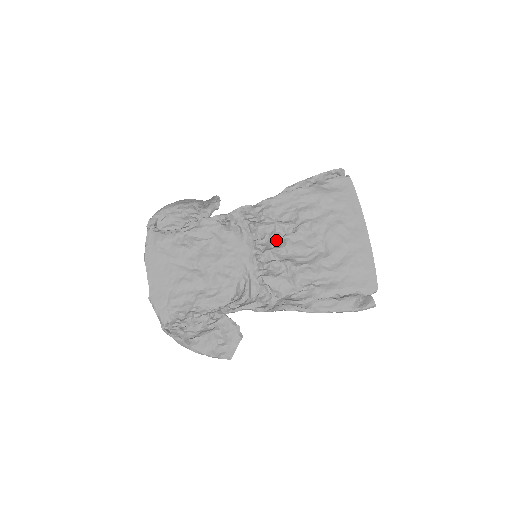
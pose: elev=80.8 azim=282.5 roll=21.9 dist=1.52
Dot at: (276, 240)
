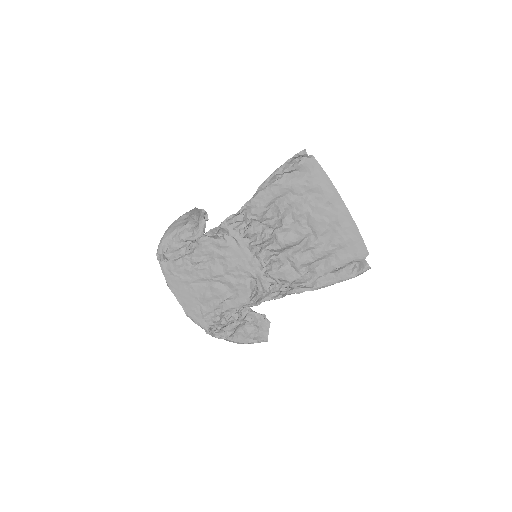
Dot at: (267, 238)
